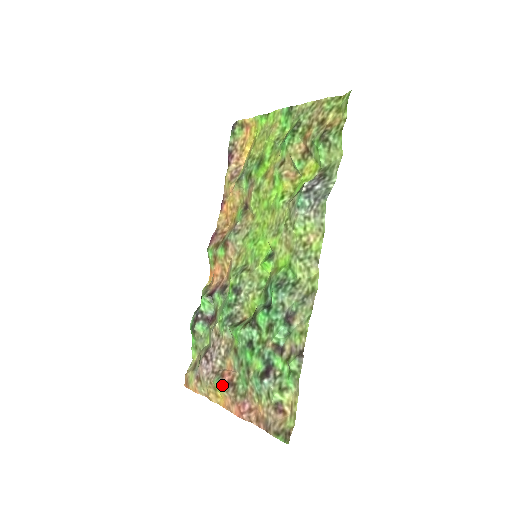
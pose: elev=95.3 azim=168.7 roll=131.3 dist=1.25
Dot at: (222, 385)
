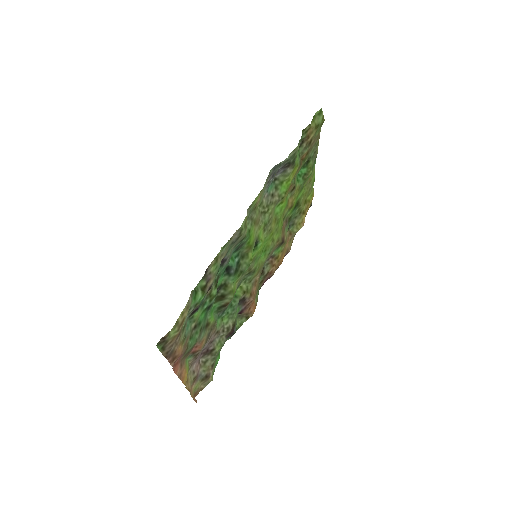
Dot at: (187, 357)
